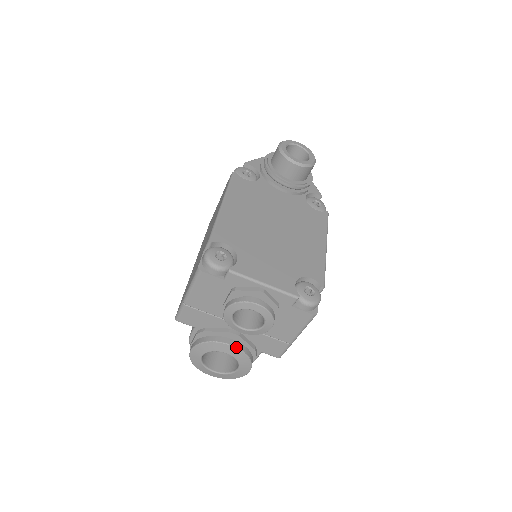
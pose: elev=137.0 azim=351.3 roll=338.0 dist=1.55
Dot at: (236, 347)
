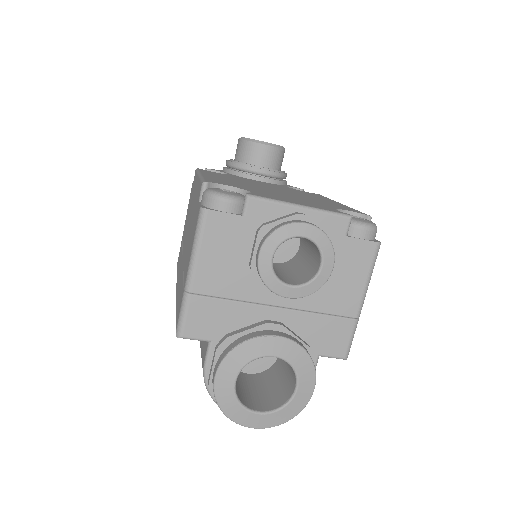
Dot at: (286, 338)
